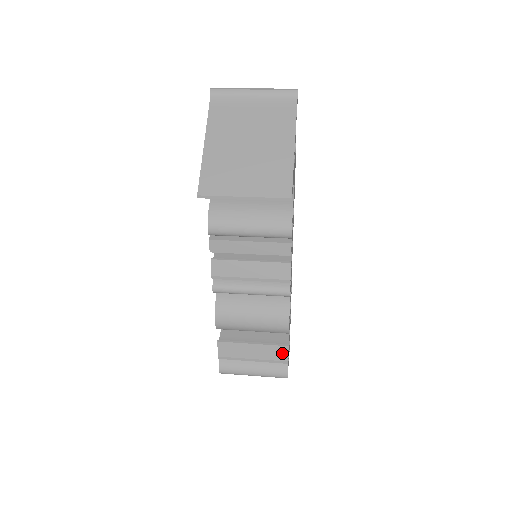
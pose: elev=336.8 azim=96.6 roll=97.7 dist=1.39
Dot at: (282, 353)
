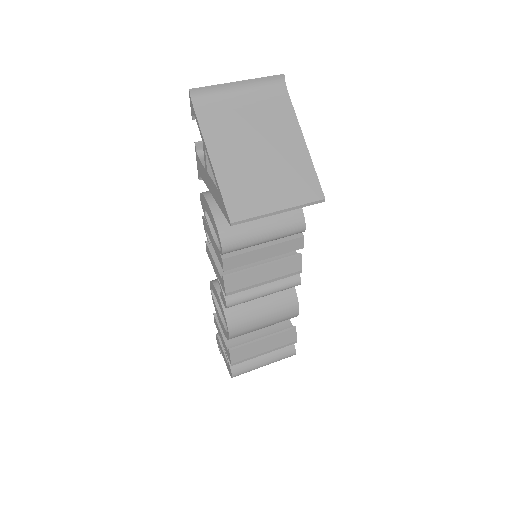
Dot at: (291, 336)
